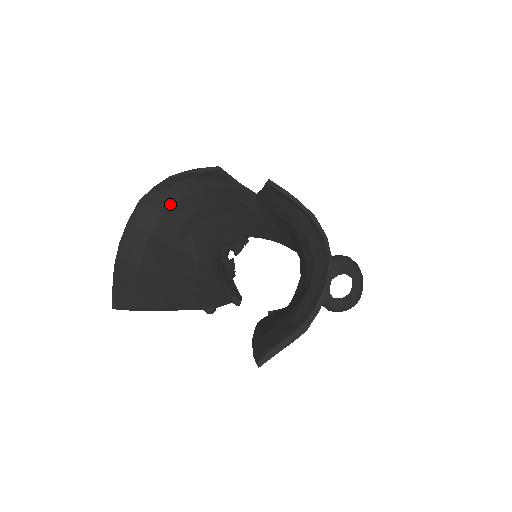
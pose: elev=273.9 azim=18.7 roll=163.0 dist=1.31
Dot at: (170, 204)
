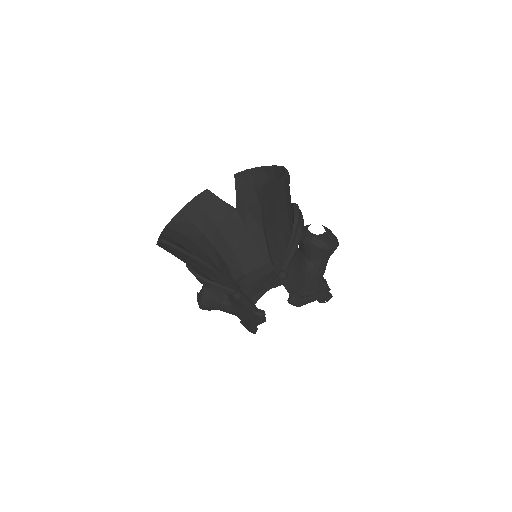
Dot at: (185, 228)
